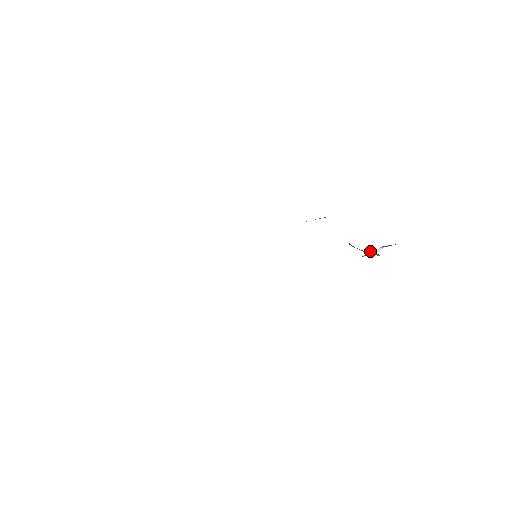
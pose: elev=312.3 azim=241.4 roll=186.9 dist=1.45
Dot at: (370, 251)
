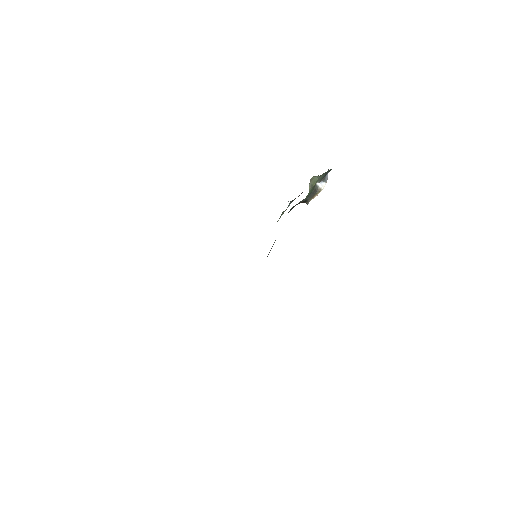
Dot at: (317, 189)
